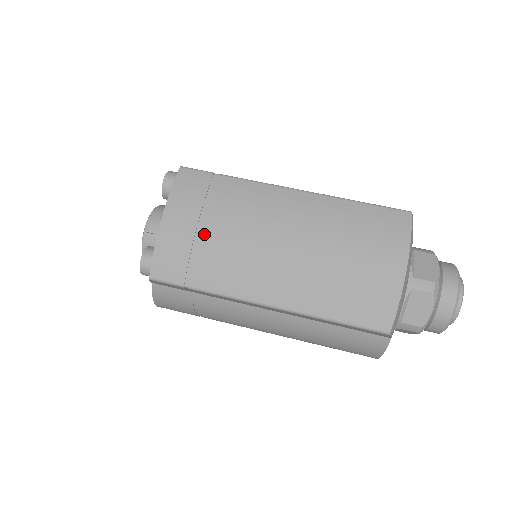
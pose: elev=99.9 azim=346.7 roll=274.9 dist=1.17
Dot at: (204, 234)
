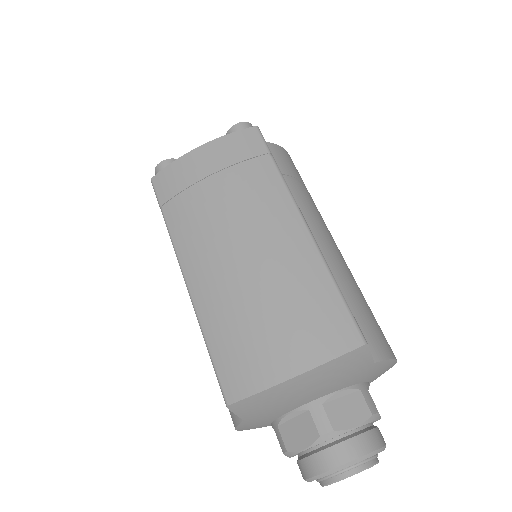
Dot at: (208, 185)
